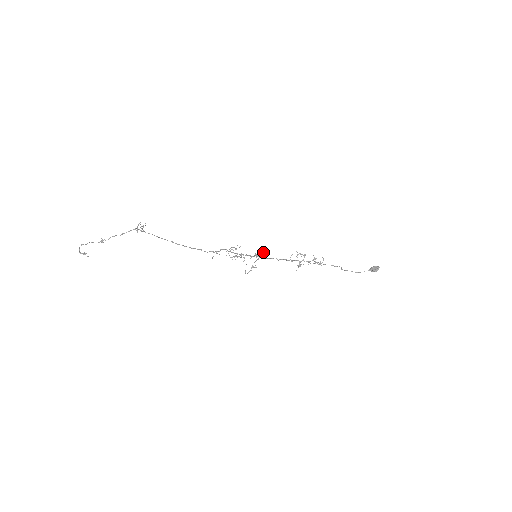
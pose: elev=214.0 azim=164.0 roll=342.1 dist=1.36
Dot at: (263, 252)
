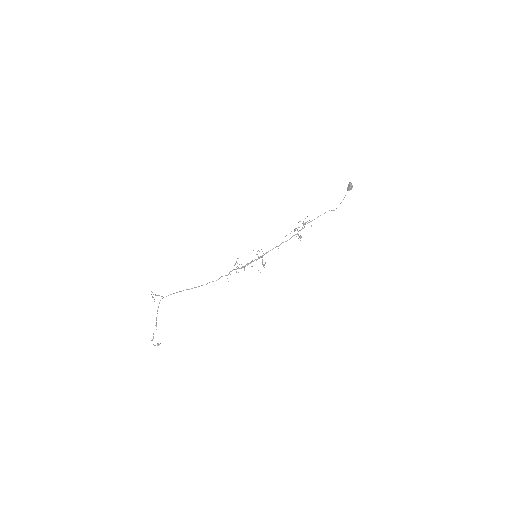
Dot at: occluded
